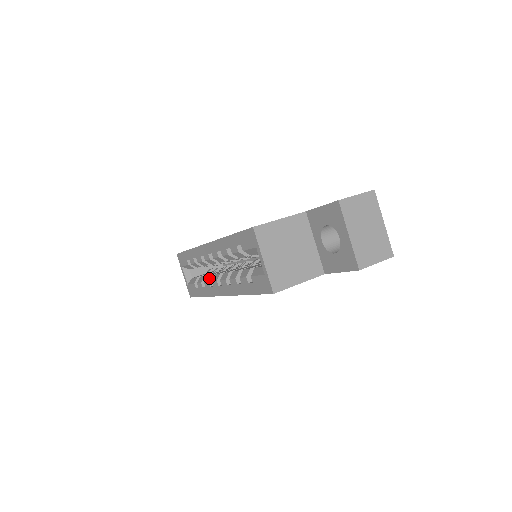
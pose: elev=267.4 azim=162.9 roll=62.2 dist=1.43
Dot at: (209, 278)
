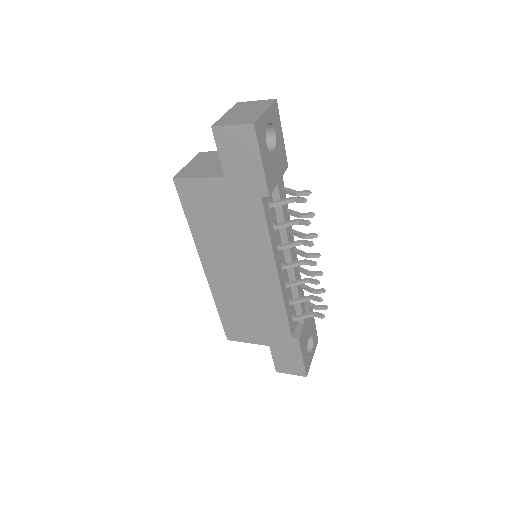
Dot at: occluded
